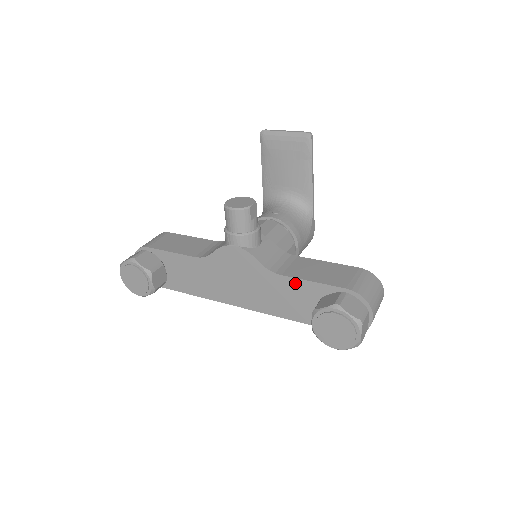
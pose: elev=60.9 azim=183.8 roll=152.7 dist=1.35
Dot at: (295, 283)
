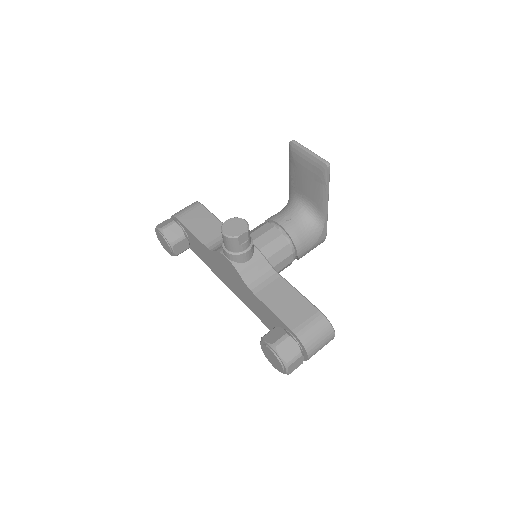
Dot at: (262, 305)
